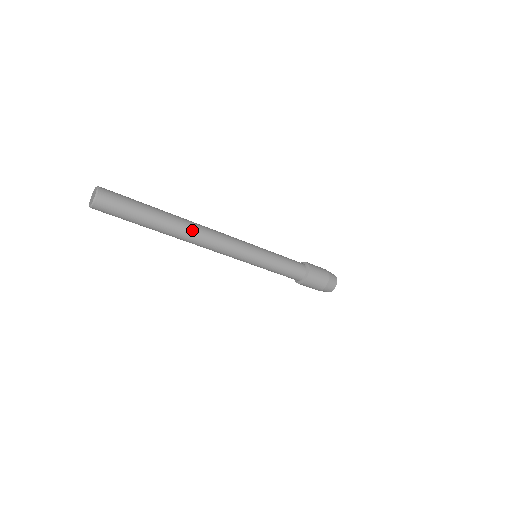
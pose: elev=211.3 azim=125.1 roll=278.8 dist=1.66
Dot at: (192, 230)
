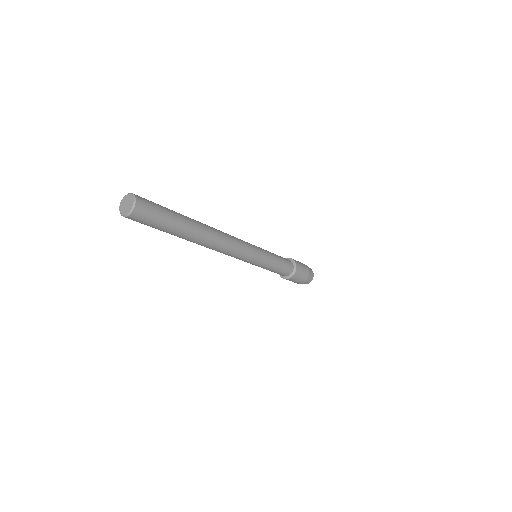
Dot at: (213, 235)
